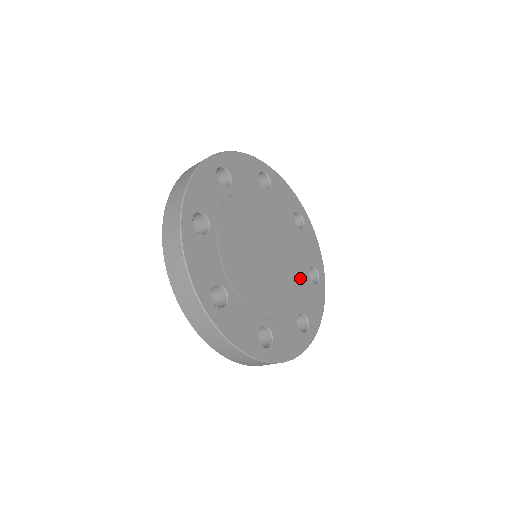
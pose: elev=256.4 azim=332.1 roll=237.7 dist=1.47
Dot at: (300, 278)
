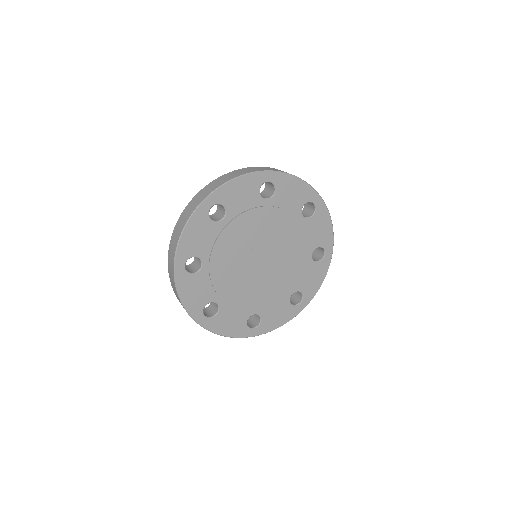
Dot at: (299, 265)
